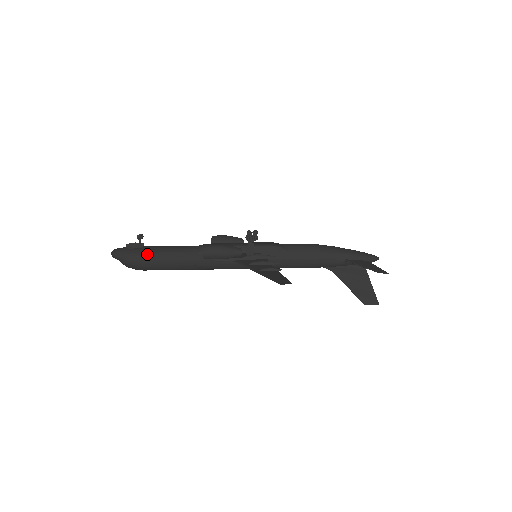
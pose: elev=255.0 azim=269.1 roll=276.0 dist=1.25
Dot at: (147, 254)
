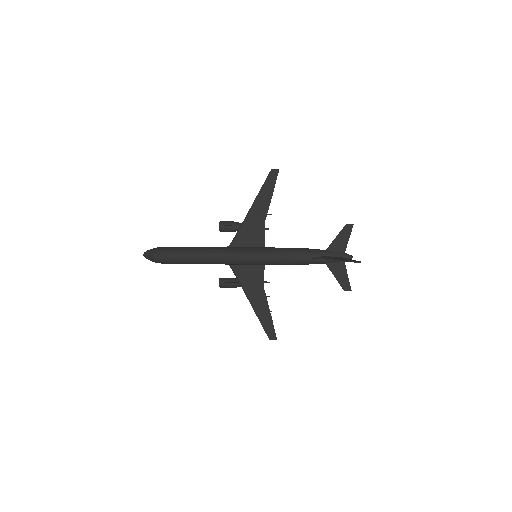
Dot at: occluded
